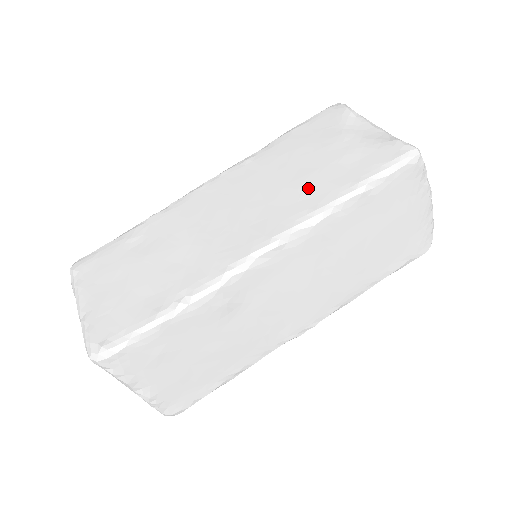
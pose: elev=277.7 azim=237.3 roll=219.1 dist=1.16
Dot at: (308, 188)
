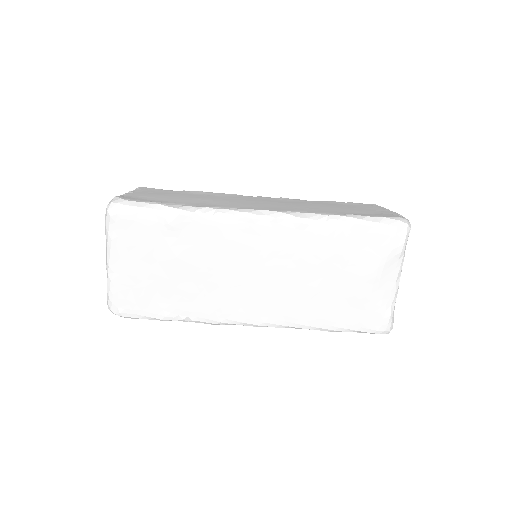
Dot at: (312, 302)
